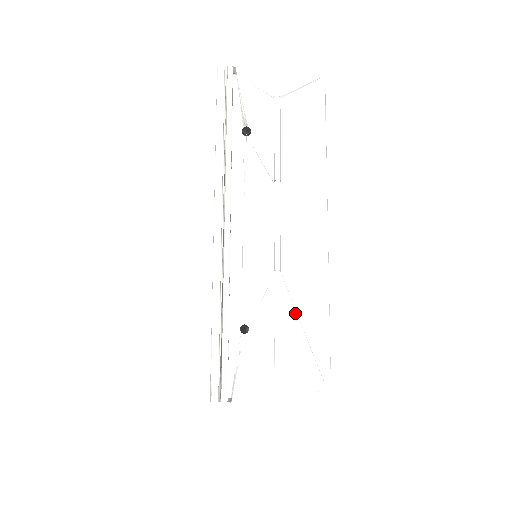
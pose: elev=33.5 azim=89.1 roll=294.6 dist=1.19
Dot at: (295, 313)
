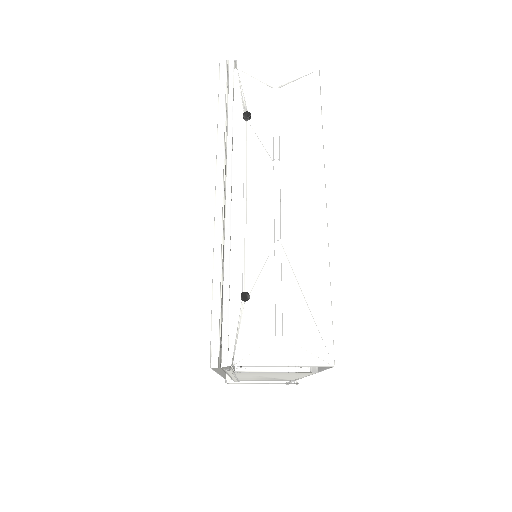
Dot at: (296, 281)
